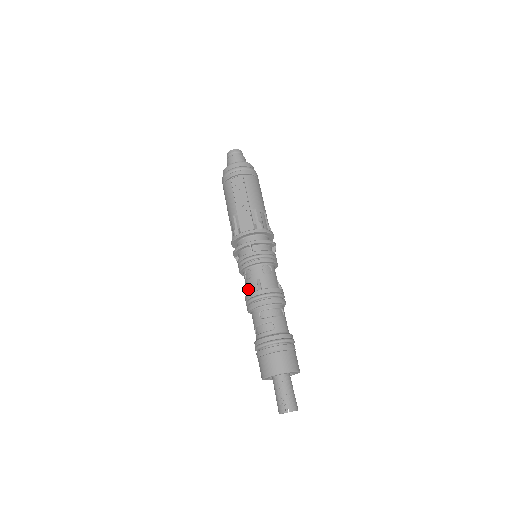
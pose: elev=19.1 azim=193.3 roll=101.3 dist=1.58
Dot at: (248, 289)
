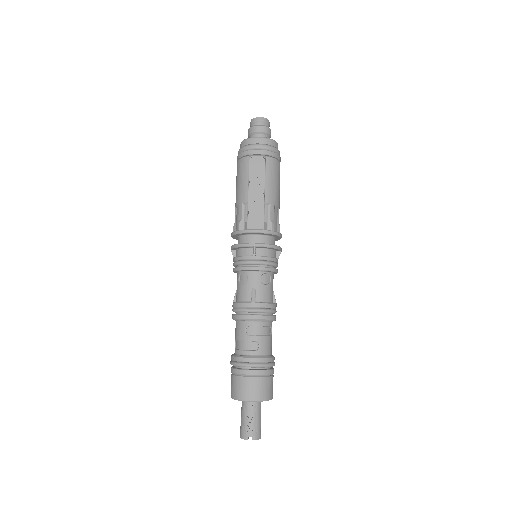
Dot at: (239, 295)
